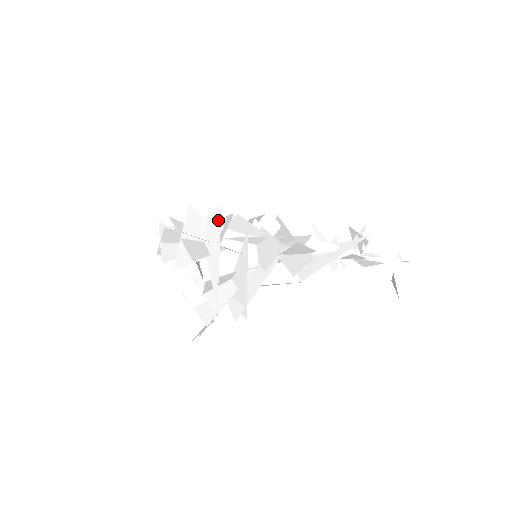
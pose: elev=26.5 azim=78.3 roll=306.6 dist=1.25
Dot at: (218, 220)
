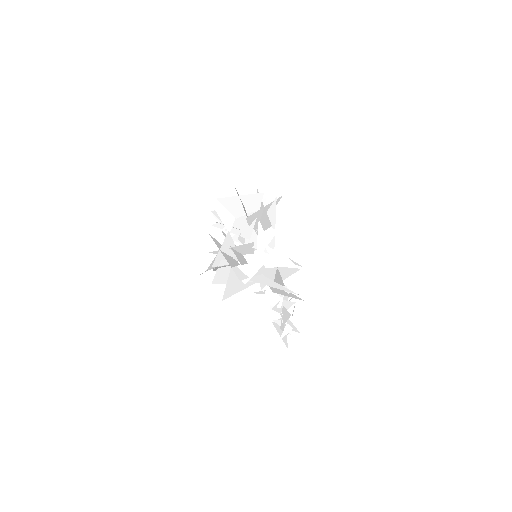
Dot at: (283, 218)
